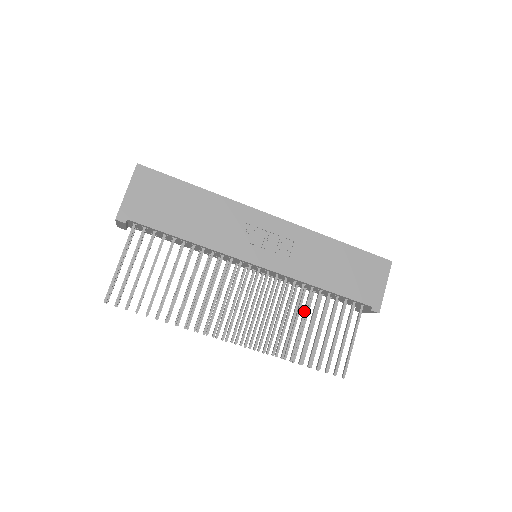
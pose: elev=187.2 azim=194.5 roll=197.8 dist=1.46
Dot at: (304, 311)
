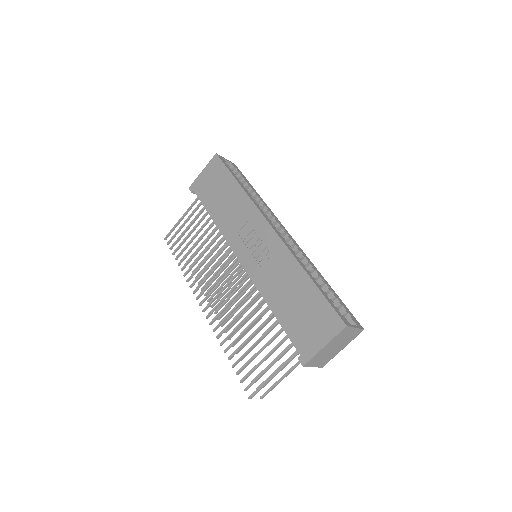
Dot at: (254, 320)
